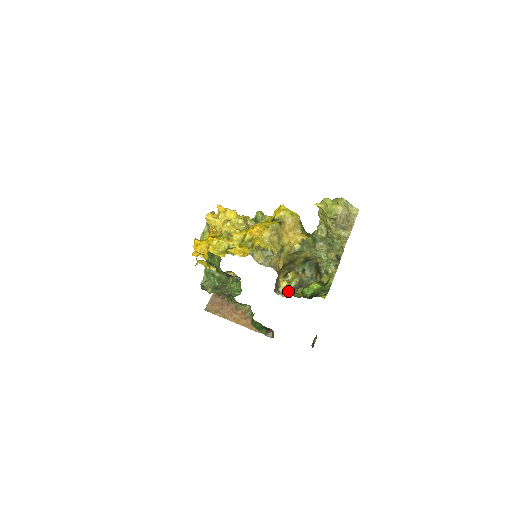
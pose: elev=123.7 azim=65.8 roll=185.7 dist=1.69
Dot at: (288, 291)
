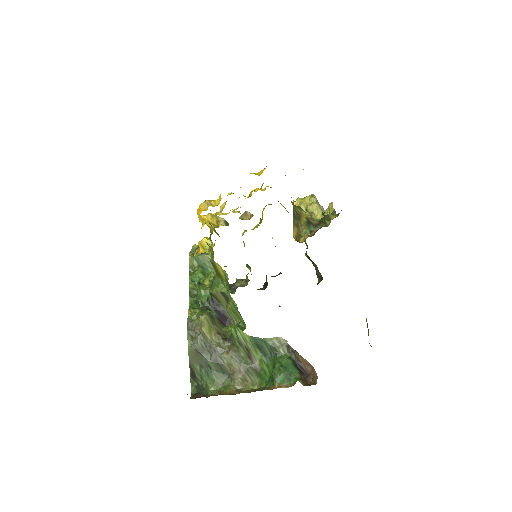
Dot at: (308, 236)
